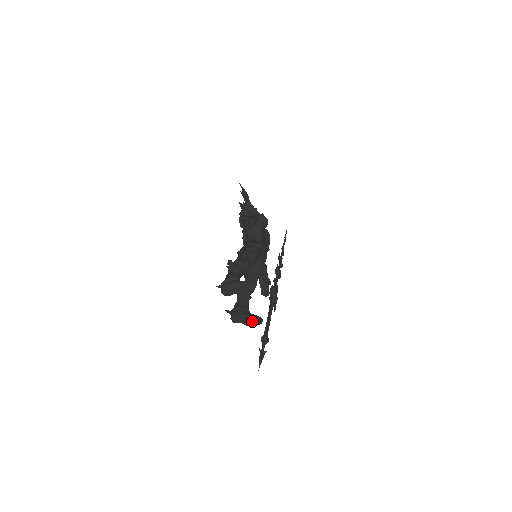
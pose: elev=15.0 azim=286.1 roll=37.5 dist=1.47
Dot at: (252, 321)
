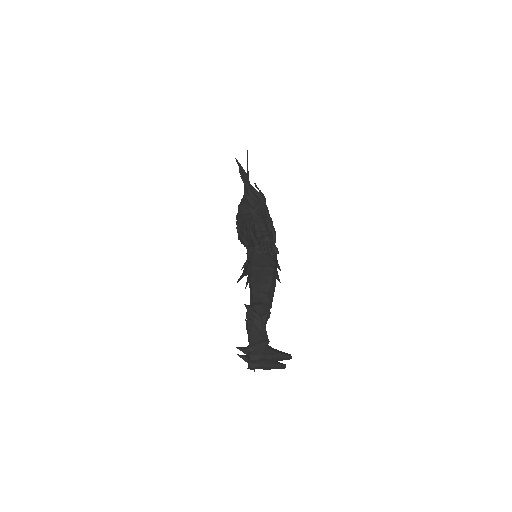
Dot at: (274, 368)
